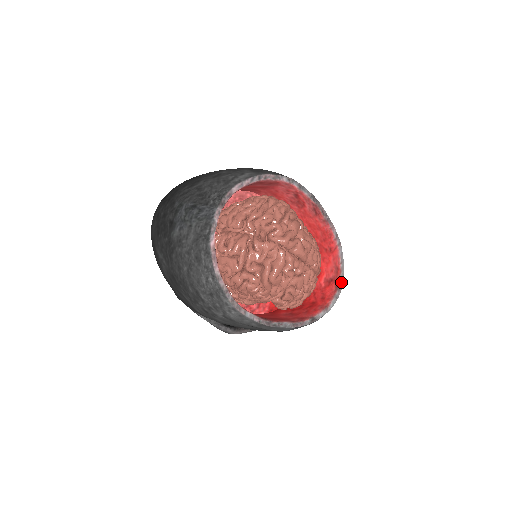
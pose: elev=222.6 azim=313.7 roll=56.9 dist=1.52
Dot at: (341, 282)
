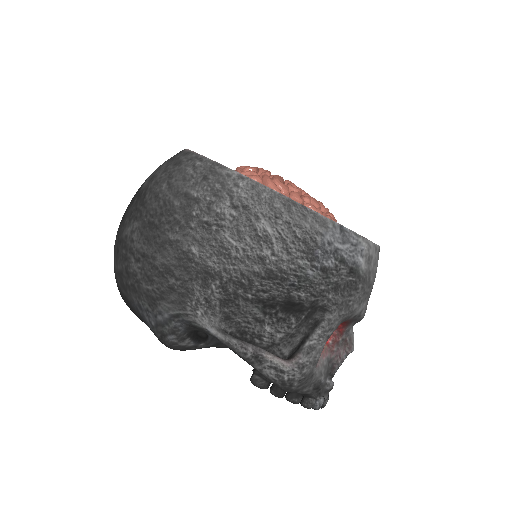
Dot at: occluded
